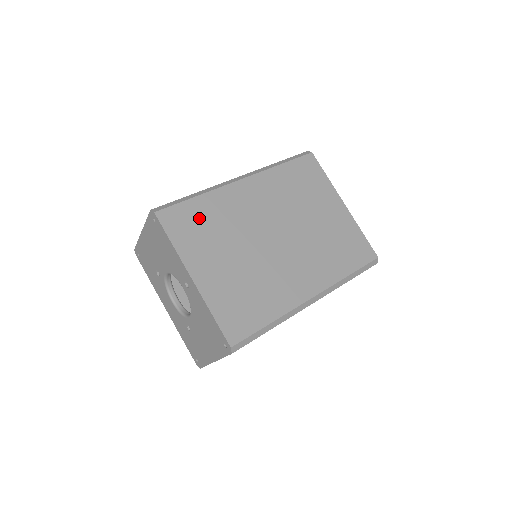
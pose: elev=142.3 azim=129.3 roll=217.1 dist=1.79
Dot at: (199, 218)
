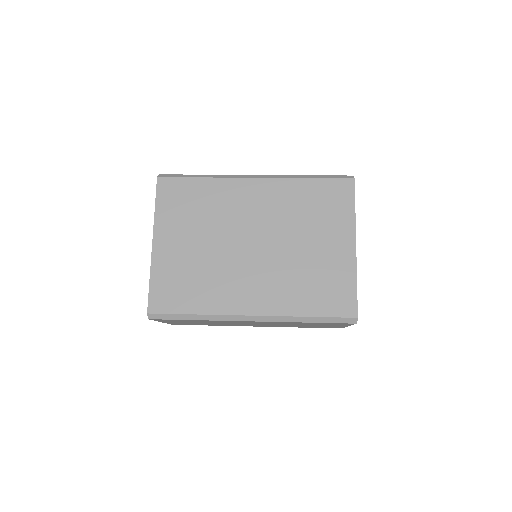
Dot at: (191, 197)
